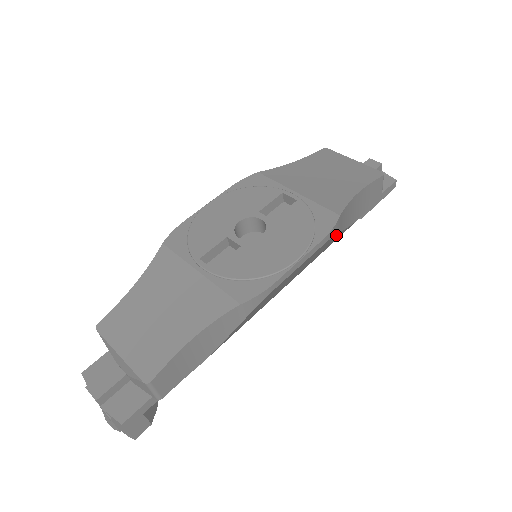
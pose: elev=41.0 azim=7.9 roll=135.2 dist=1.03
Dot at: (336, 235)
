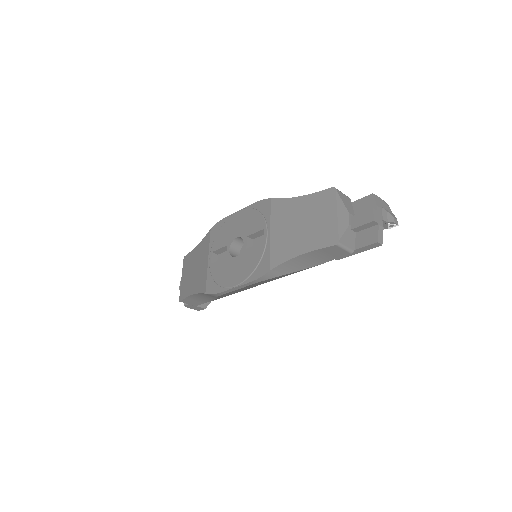
Dot at: (278, 276)
